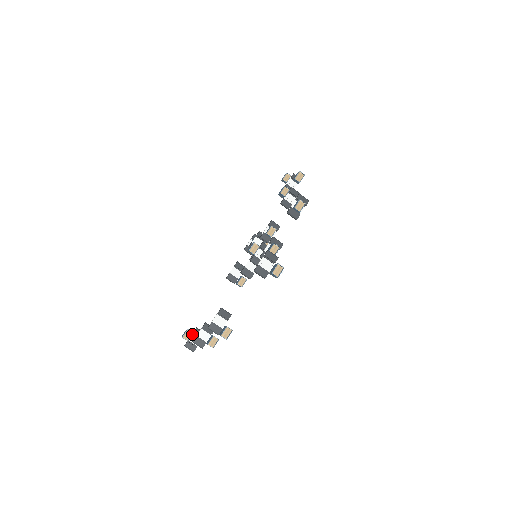
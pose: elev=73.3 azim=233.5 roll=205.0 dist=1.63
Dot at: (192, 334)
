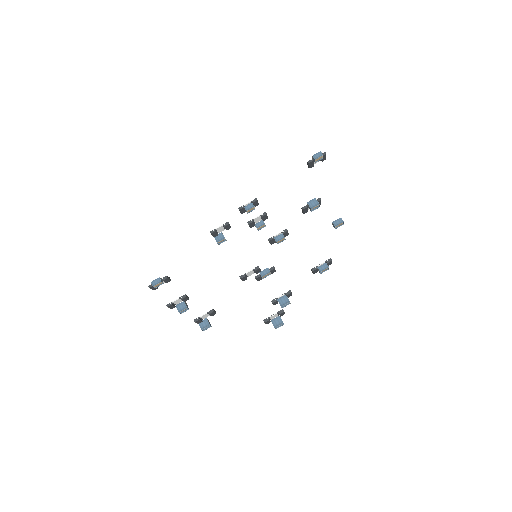
Dot at: occluded
